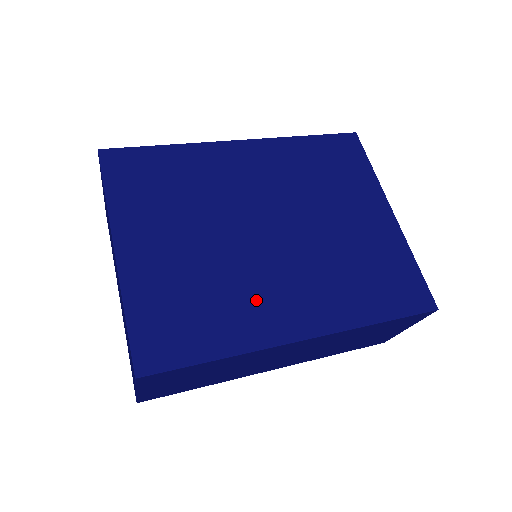
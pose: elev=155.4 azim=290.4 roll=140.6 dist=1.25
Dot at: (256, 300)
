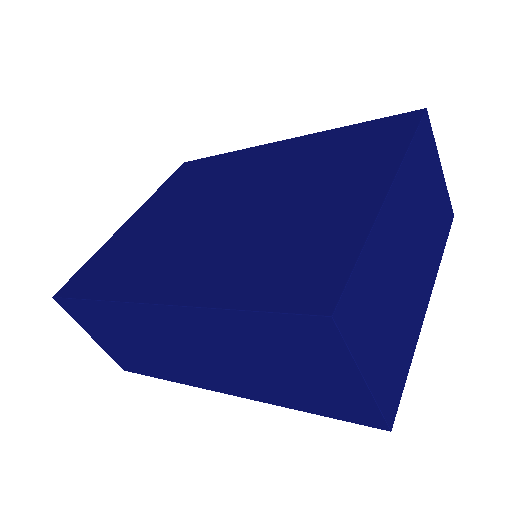
Dot at: (158, 262)
